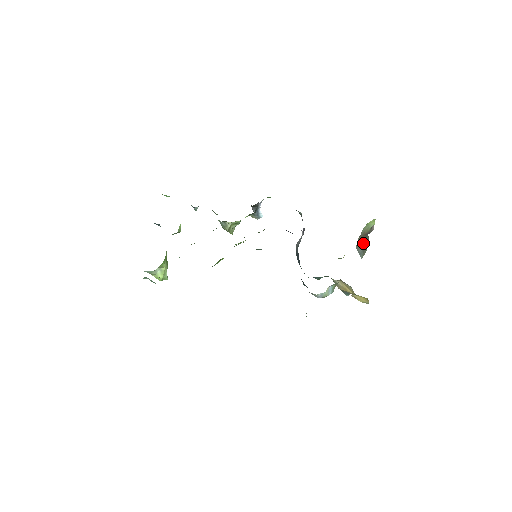
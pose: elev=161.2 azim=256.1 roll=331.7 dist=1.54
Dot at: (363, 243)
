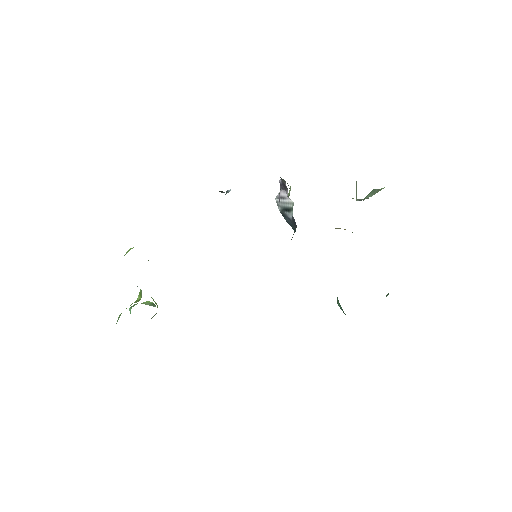
Dot at: (356, 184)
